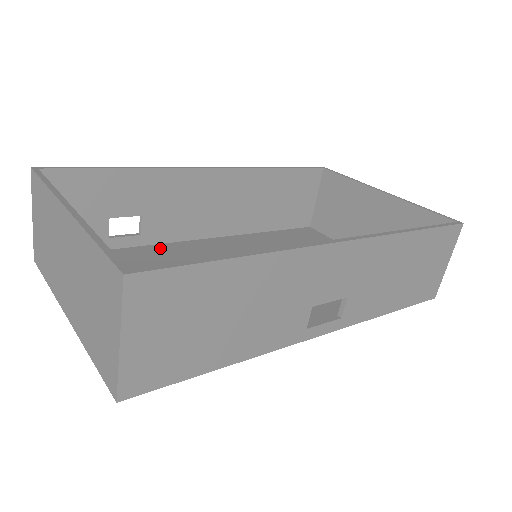
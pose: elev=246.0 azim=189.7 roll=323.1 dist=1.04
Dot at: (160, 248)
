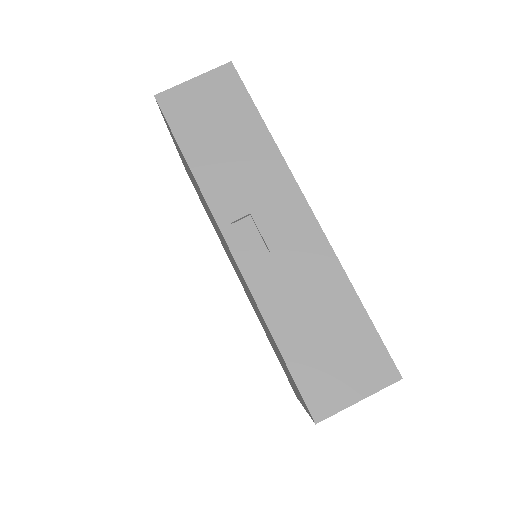
Dot at: occluded
